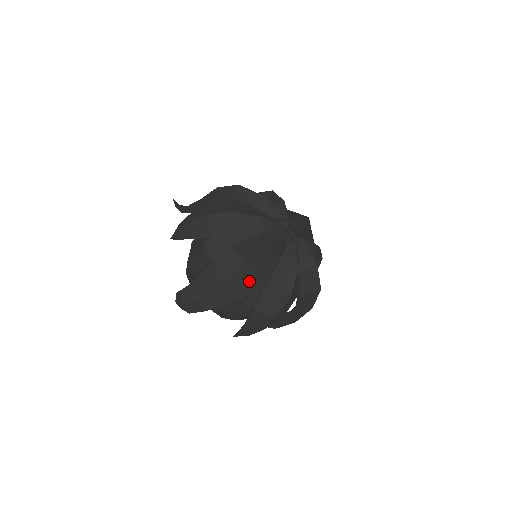
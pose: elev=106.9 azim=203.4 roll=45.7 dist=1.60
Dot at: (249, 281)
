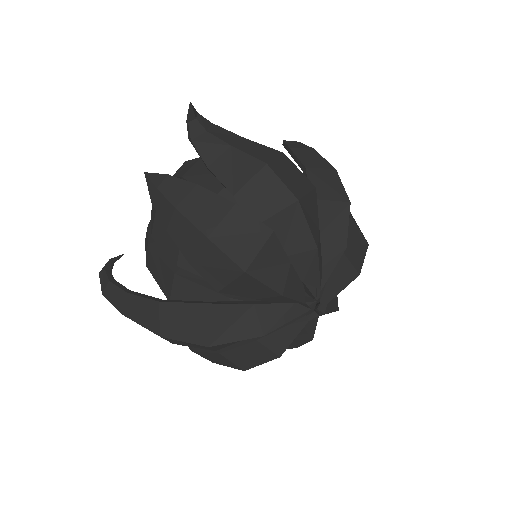
Dot at: (201, 347)
